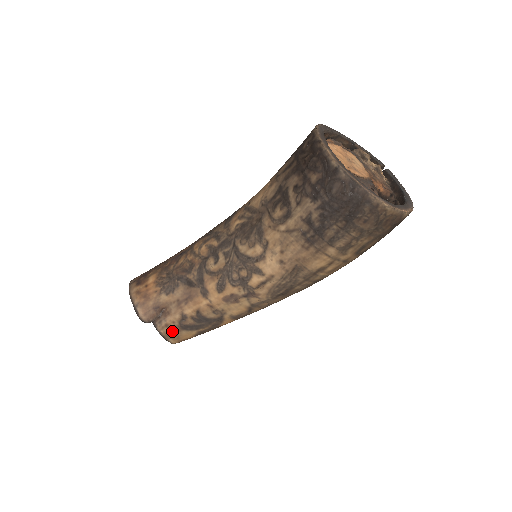
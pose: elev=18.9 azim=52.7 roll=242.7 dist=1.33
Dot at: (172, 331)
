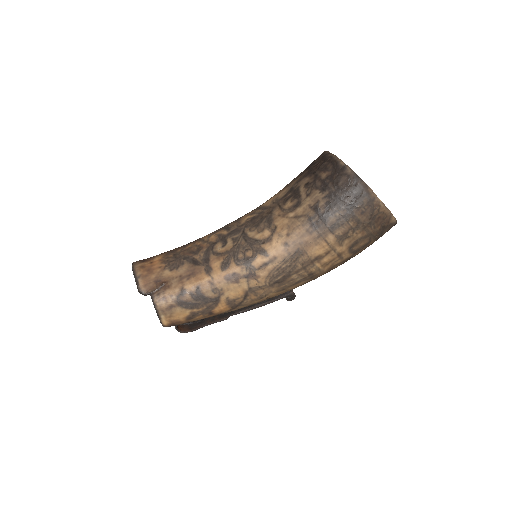
Dot at: (167, 305)
